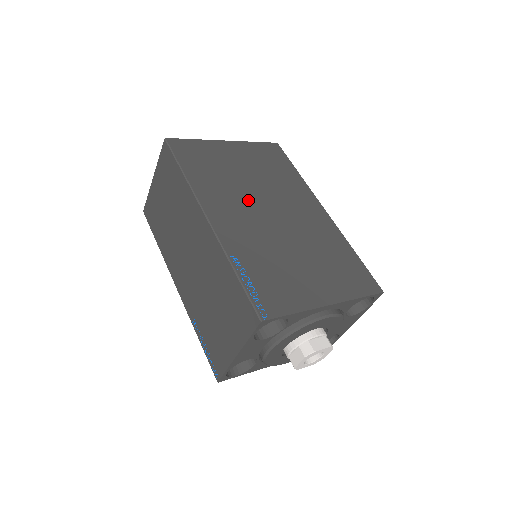
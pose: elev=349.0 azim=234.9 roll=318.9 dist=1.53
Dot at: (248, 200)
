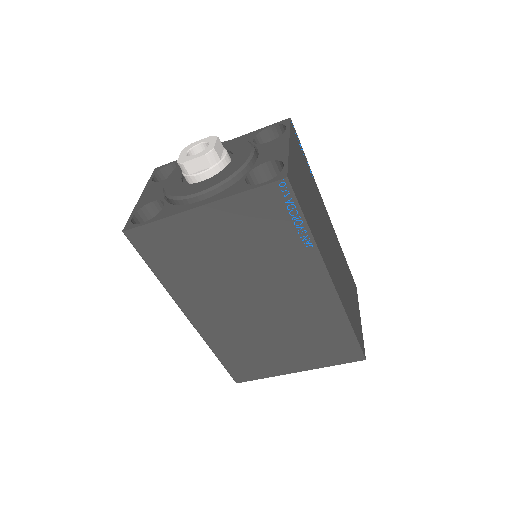
Dot at: occluded
